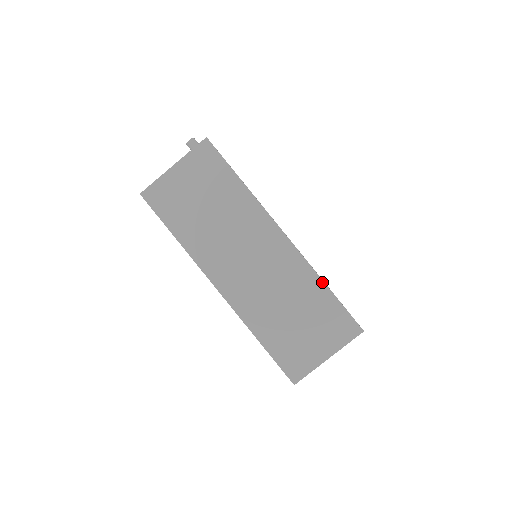
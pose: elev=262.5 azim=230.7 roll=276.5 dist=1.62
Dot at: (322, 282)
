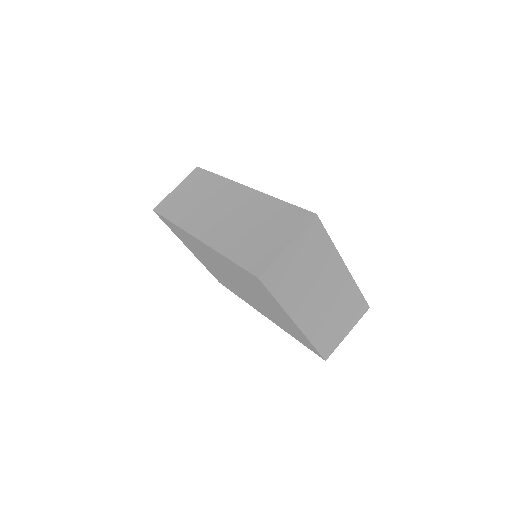
Dot at: (276, 199)
